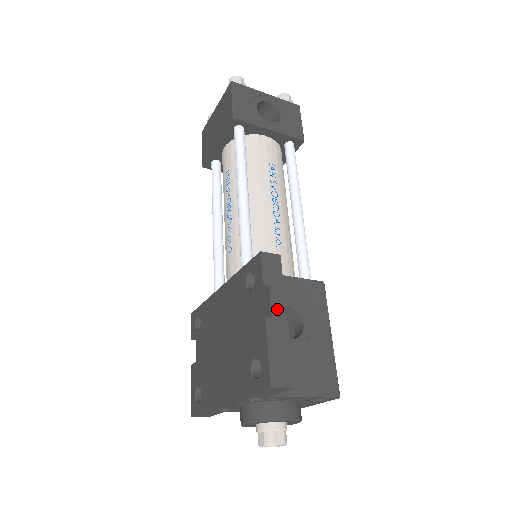
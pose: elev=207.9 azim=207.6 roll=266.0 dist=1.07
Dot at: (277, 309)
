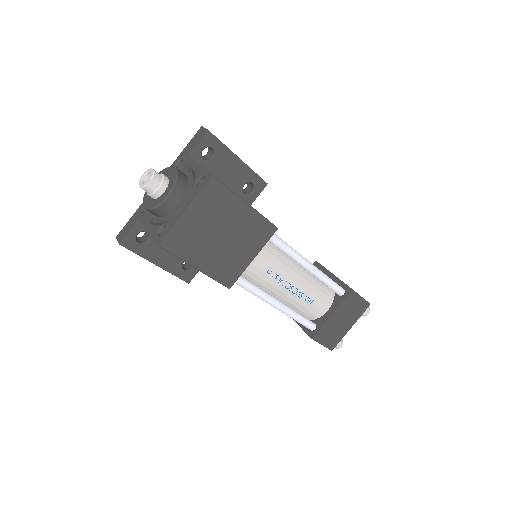
Dot at: (240, 160)
